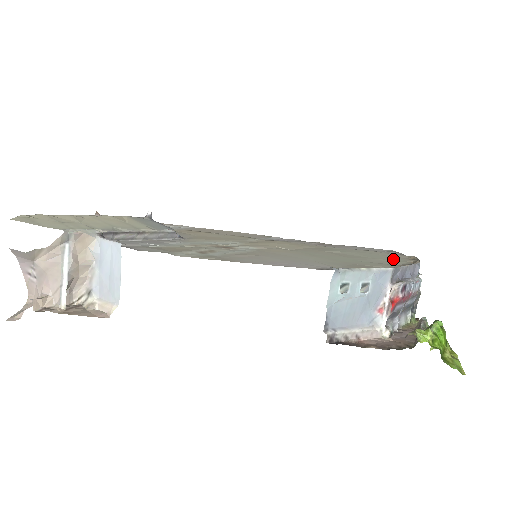
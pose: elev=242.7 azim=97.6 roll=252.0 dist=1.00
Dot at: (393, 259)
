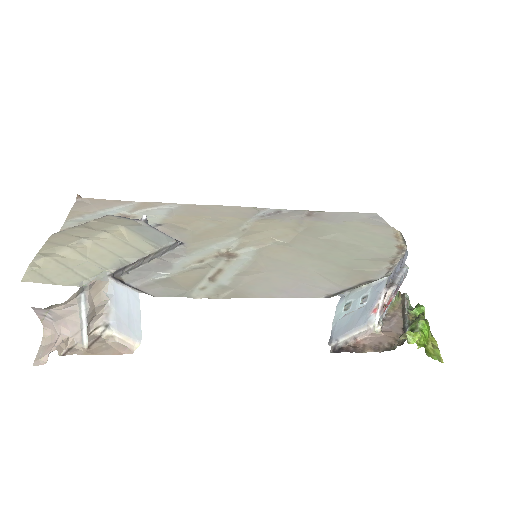
Dot at: (382, 243)
